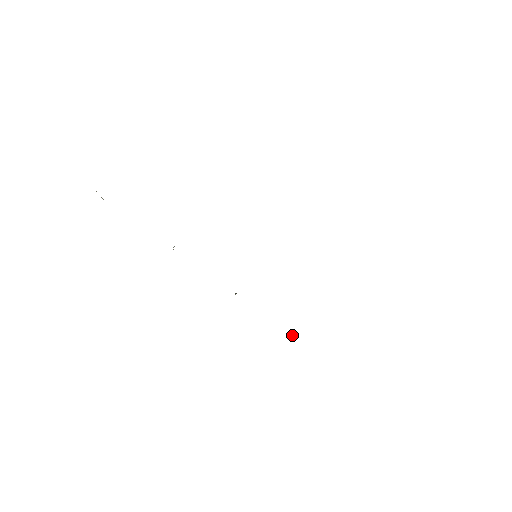
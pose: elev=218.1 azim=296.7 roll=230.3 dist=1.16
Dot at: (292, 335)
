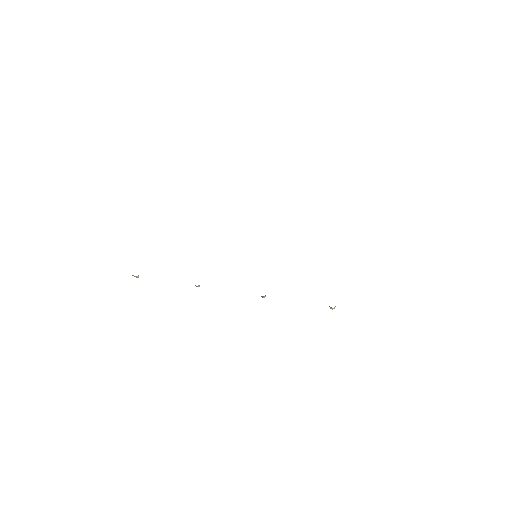
Dot at: occluded
